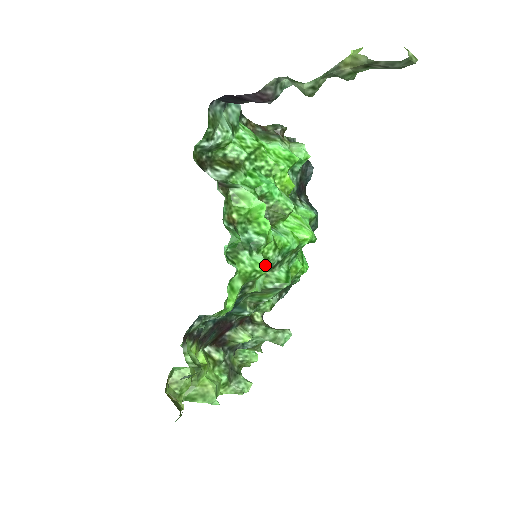
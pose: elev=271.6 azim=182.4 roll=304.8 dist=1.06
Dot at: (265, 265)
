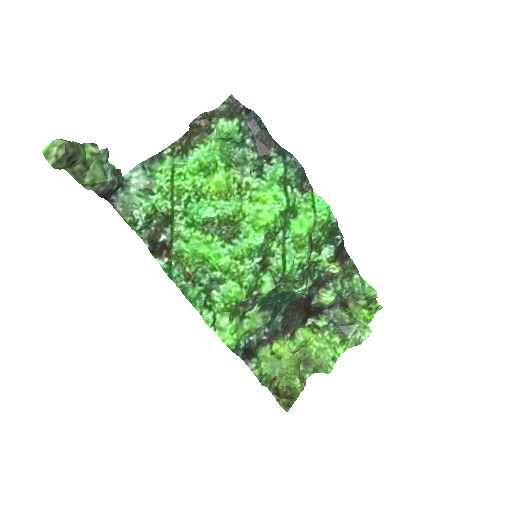
Dot at: (228, 296)
